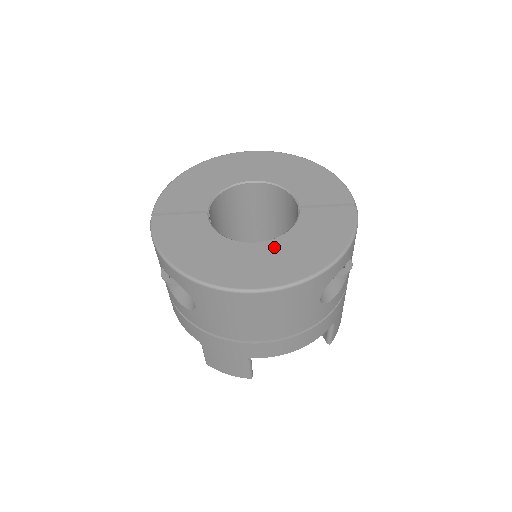
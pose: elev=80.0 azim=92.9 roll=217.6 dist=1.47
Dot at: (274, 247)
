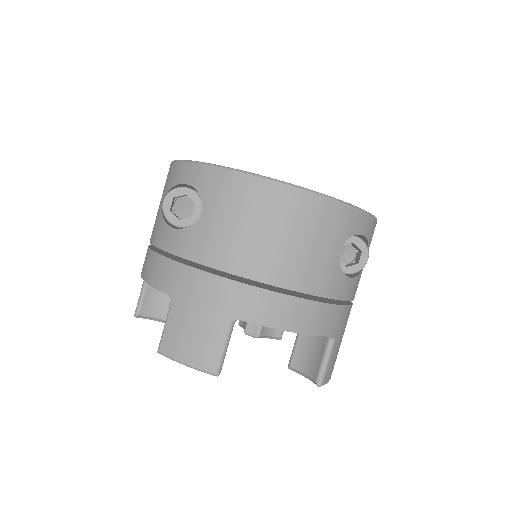
Dot at: occluded
